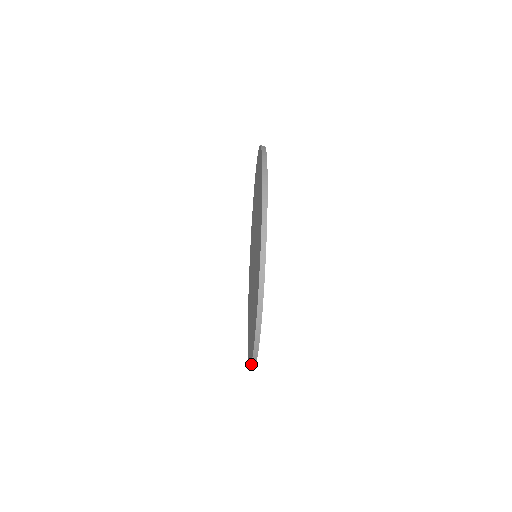
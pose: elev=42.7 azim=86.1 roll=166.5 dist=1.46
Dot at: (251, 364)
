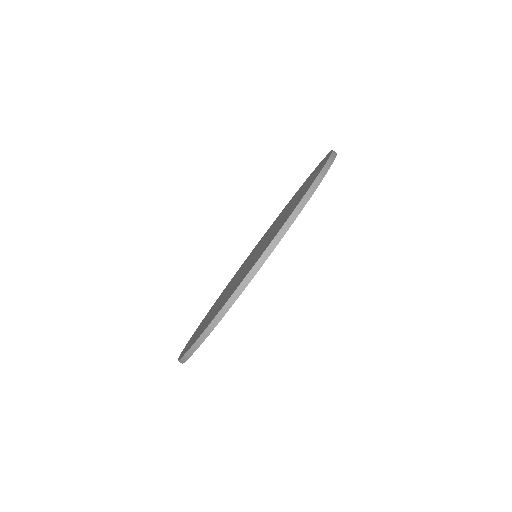
Dot at: (181, 358)
